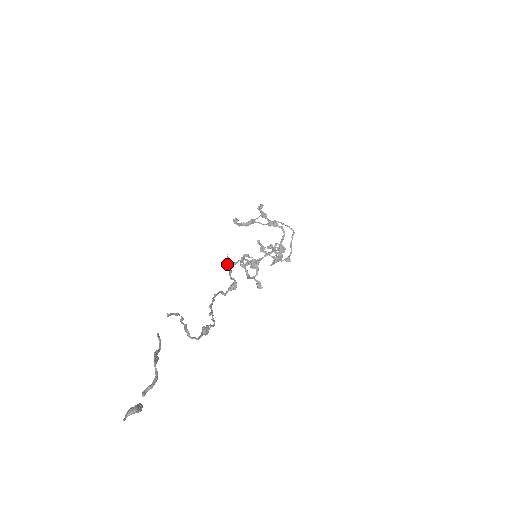
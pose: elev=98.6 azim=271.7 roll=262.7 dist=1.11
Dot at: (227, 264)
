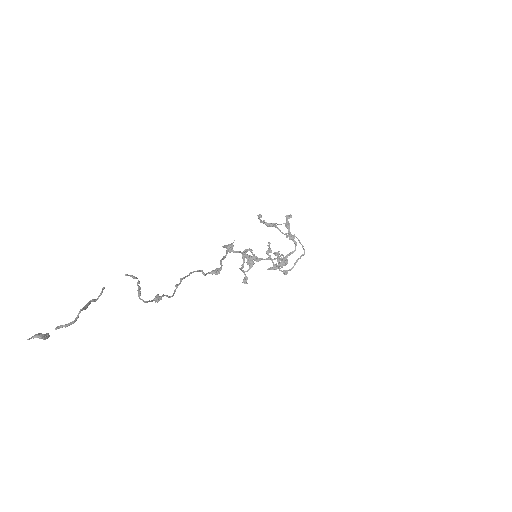
Dot at: (227, 249)
